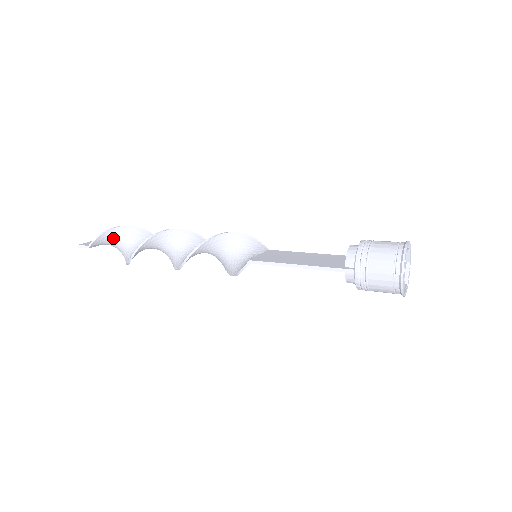
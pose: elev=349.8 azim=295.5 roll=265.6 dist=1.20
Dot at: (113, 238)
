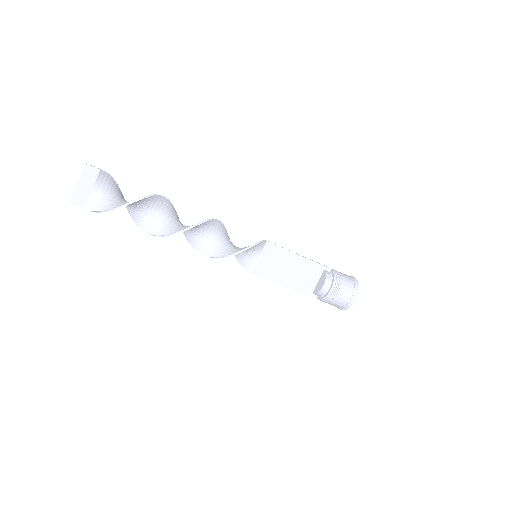
Dot at: (116, 191)
